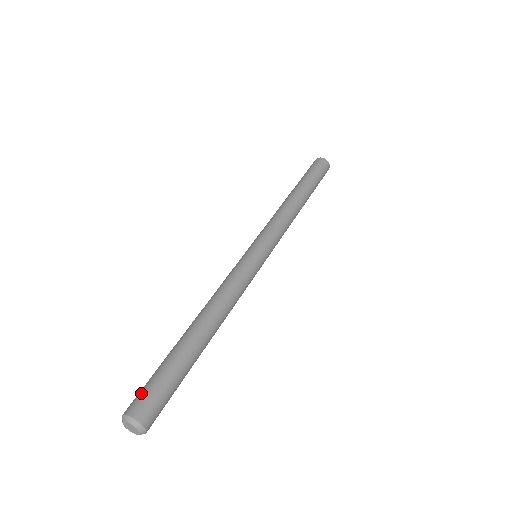
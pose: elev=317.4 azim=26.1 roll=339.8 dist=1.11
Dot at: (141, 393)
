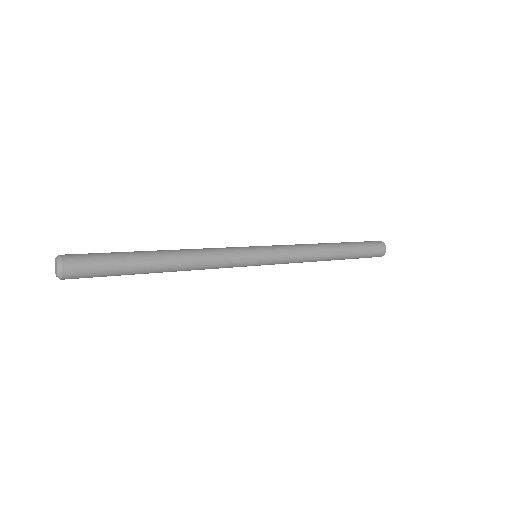
Dot at: occluded
